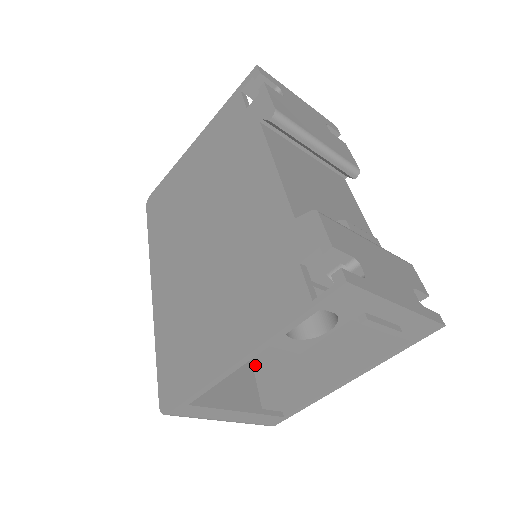
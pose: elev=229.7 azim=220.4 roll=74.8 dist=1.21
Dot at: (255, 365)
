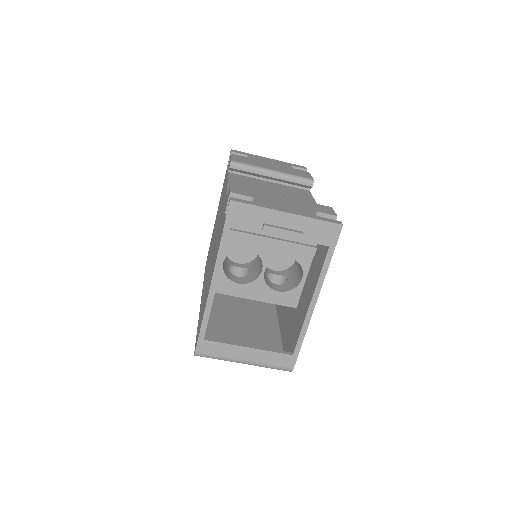
Dot at: (282, 338)
